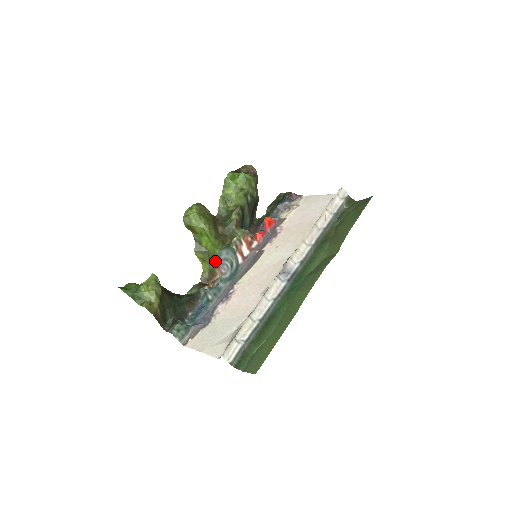
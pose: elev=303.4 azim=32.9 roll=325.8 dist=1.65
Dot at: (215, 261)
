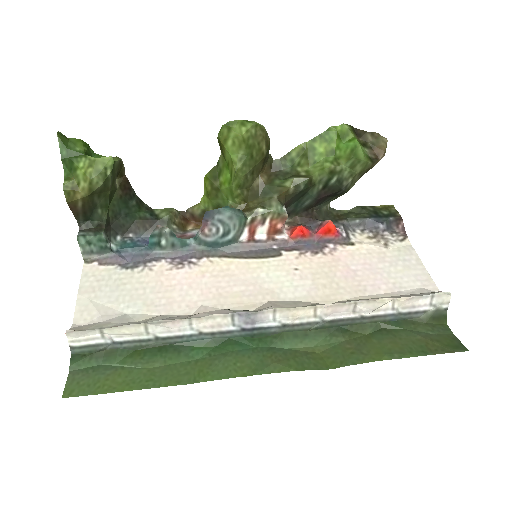
Dot at: (206, 213)
